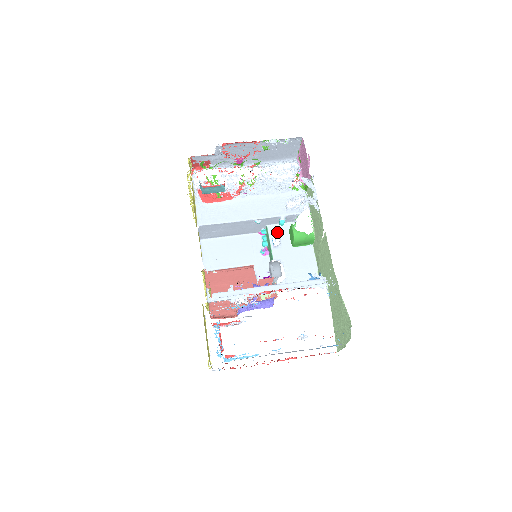
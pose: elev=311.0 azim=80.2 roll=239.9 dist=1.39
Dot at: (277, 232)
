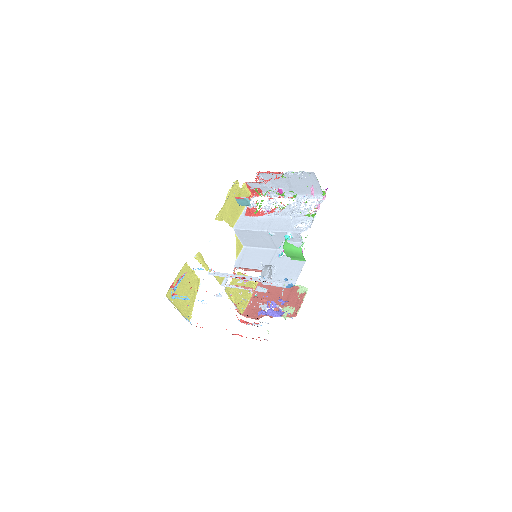
Dot at: occluded
